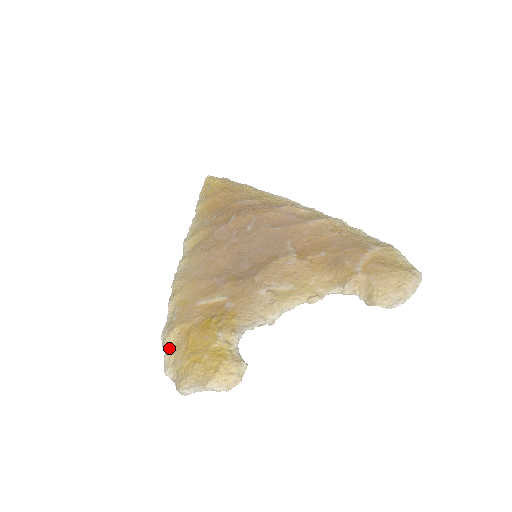
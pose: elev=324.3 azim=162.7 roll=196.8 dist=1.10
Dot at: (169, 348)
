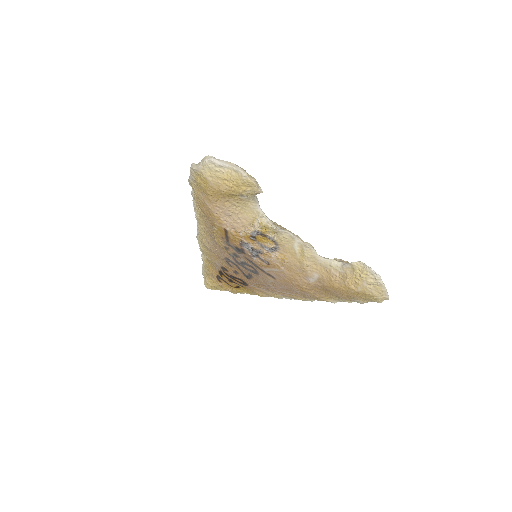
Dot at: occluded
